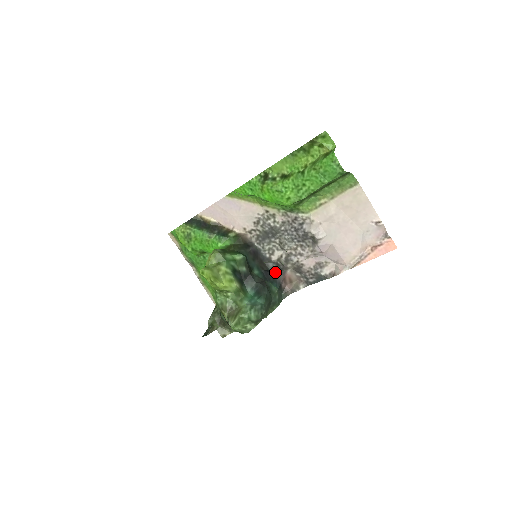
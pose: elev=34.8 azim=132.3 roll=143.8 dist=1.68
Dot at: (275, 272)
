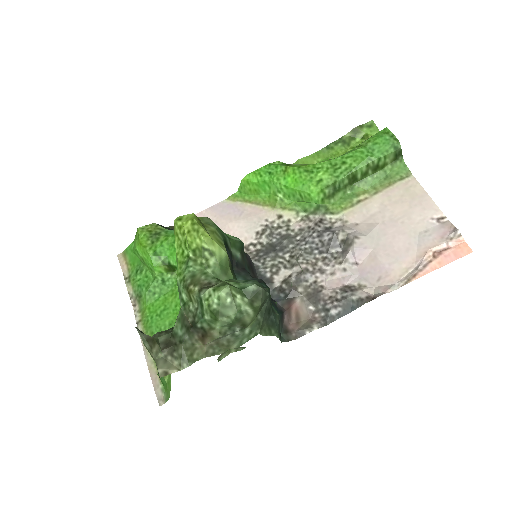
Dot at: (275, 300)
